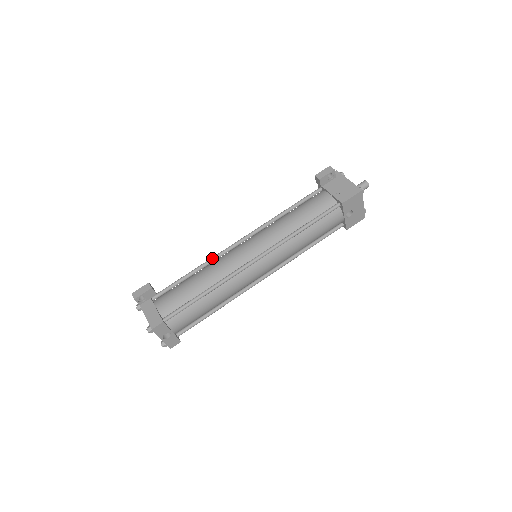
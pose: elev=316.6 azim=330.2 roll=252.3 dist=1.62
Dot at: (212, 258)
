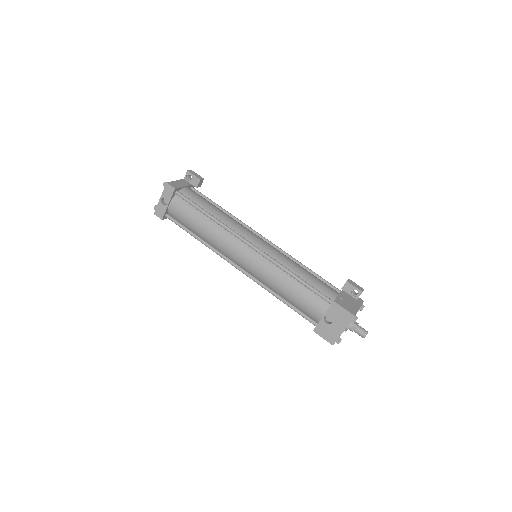
Dot at: occluded
